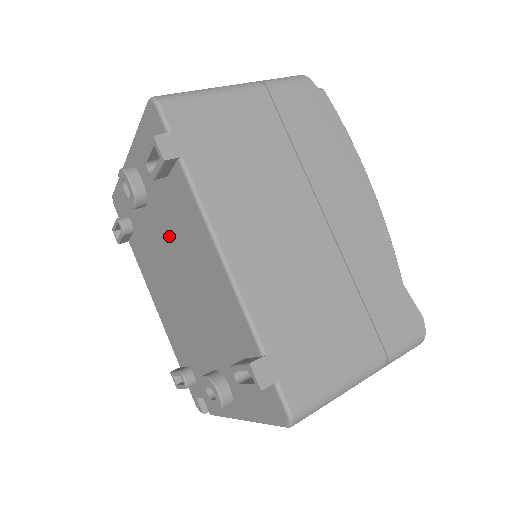
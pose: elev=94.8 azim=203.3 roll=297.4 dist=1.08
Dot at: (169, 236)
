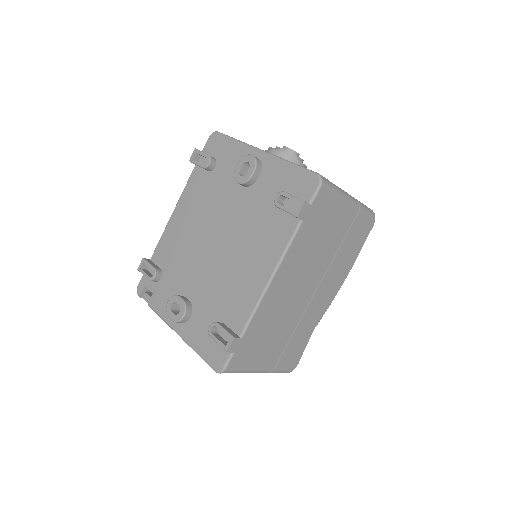
Dot at: (242, 221)
